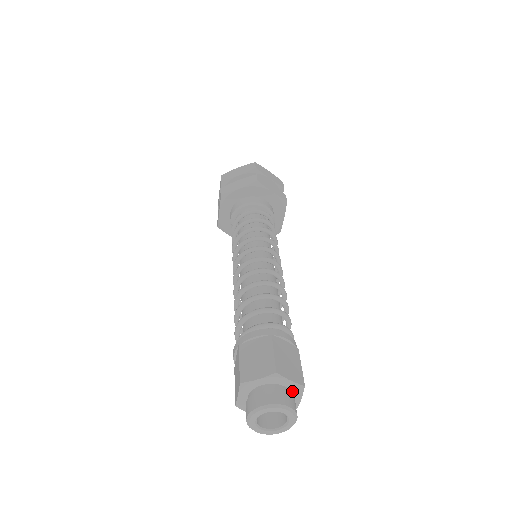
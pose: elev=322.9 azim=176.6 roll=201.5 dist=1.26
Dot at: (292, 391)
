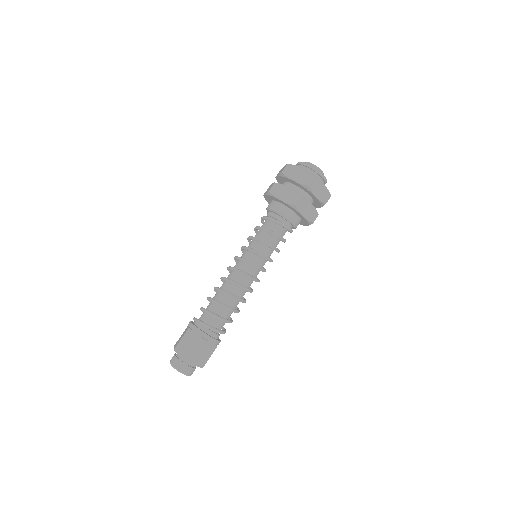
Dot at: occluded
